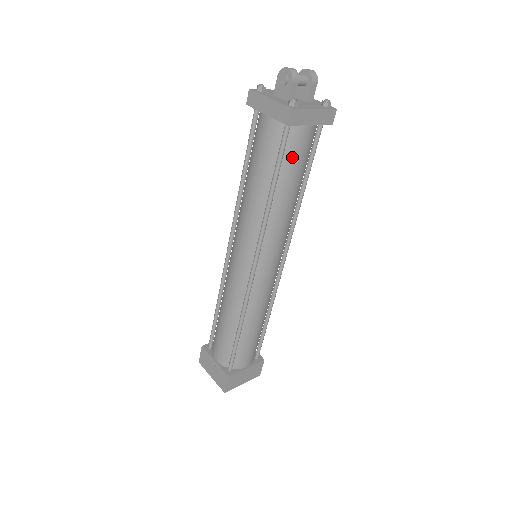
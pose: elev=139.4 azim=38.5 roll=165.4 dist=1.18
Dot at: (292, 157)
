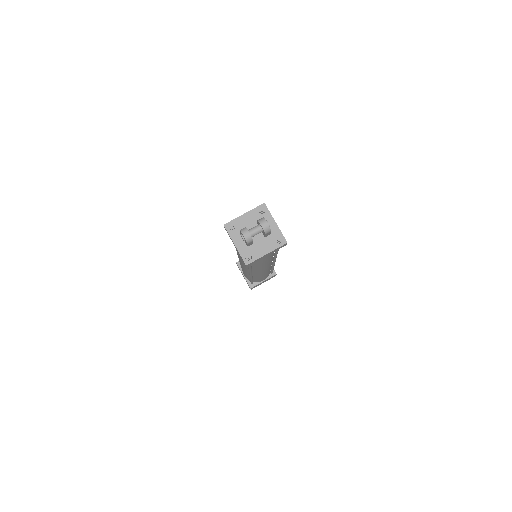
Dot at: (258, 261)
